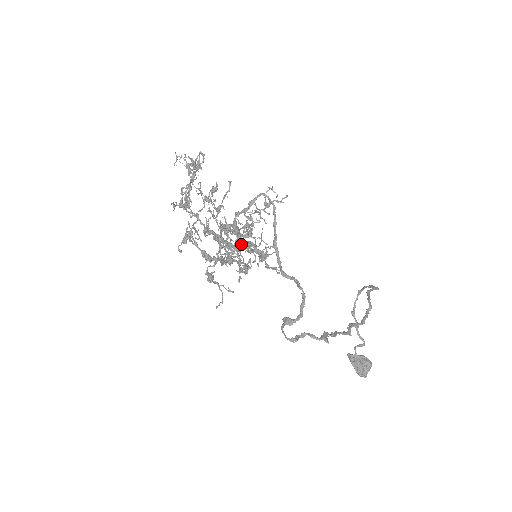
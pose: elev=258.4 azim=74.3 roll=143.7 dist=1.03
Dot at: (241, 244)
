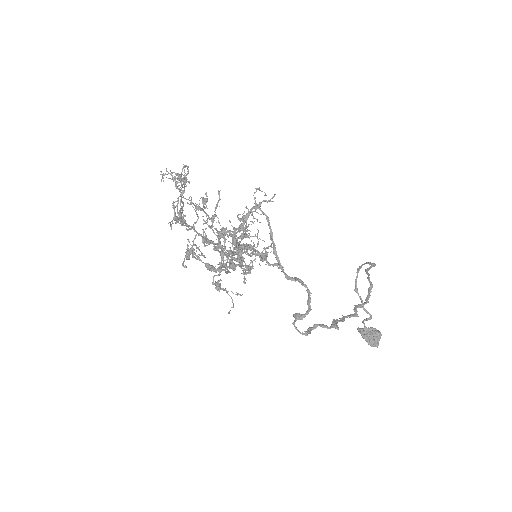
Dot at: occluded
